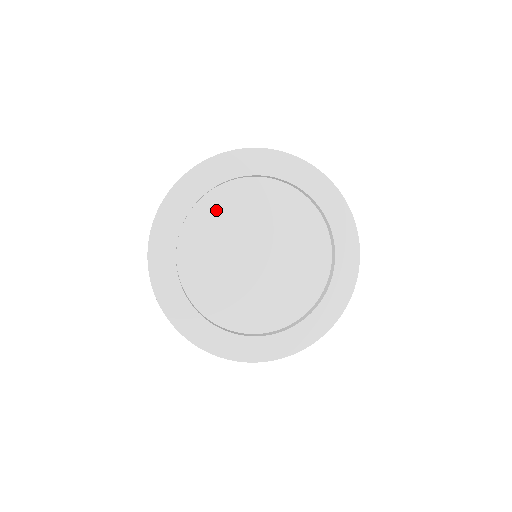
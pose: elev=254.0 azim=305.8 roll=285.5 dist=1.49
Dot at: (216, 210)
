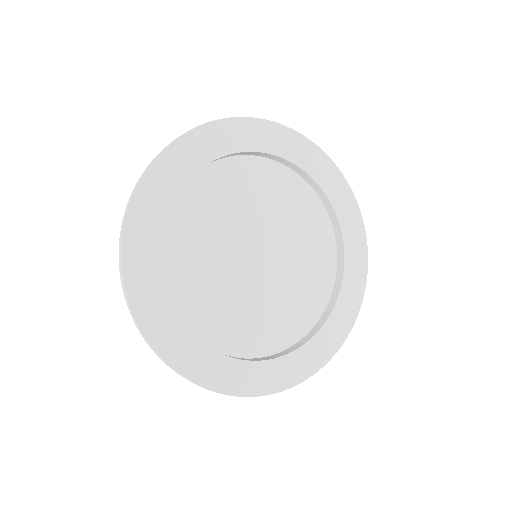
Dot at: (195, 210)
